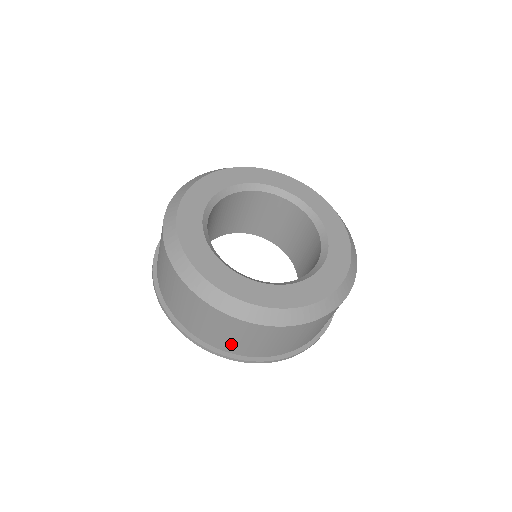
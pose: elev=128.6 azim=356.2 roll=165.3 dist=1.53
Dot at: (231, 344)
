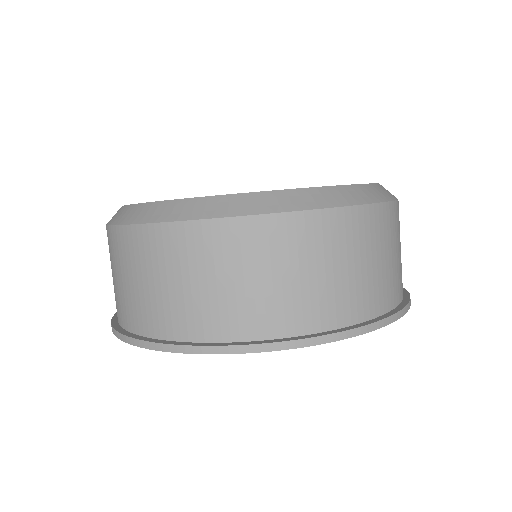
Dot at: (360, 291)
